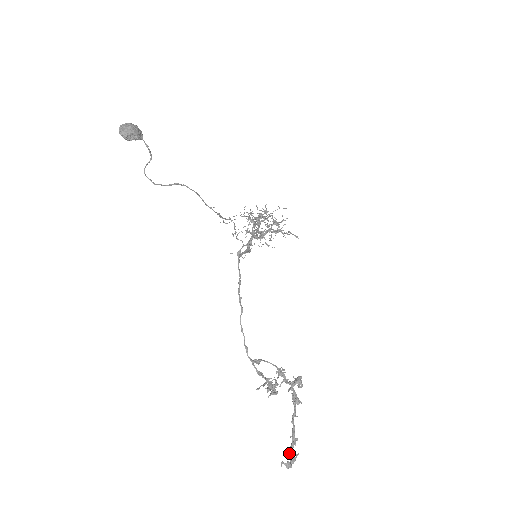
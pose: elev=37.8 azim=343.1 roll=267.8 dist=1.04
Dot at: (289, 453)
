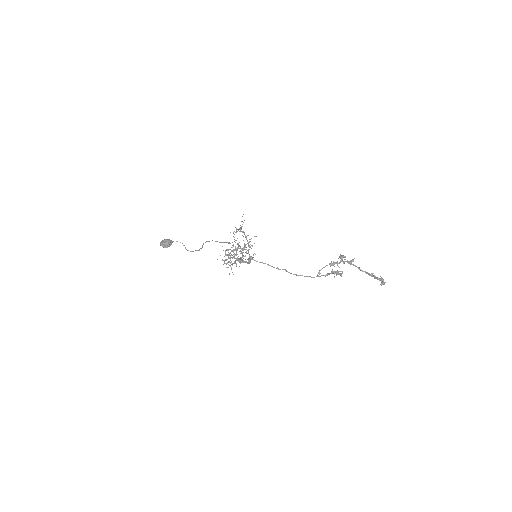
Dot at: (377, 279)
